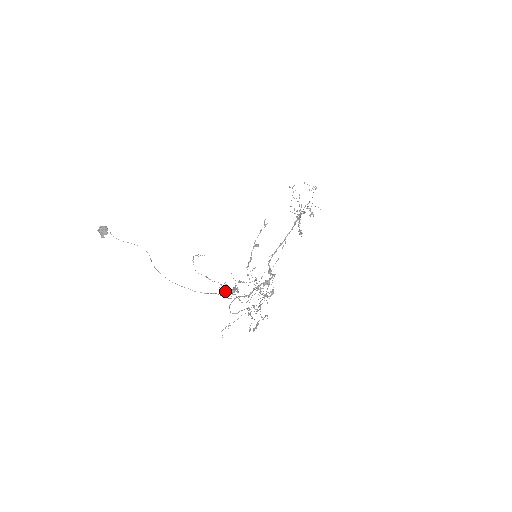
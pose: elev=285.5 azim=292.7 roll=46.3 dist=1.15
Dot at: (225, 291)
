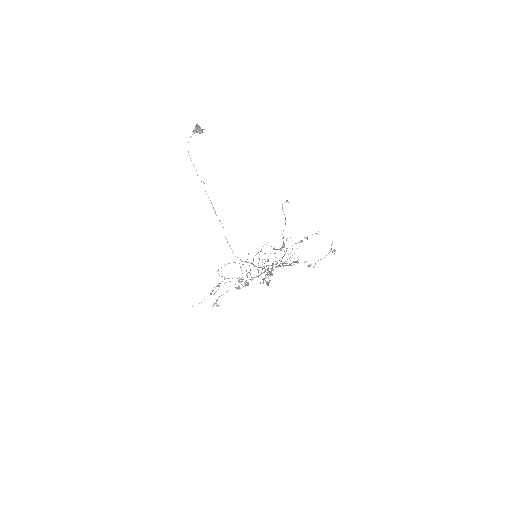
Dot at: (287, 238)
